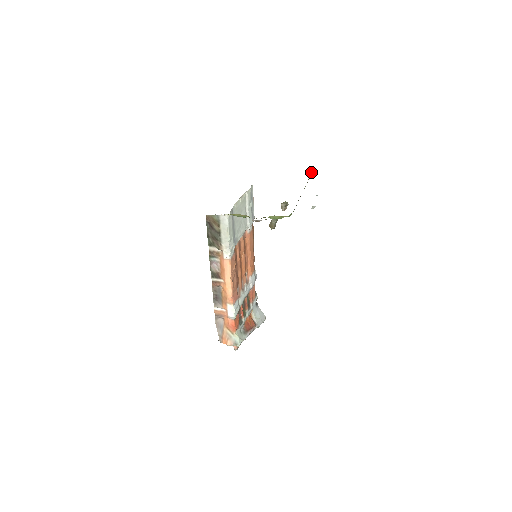
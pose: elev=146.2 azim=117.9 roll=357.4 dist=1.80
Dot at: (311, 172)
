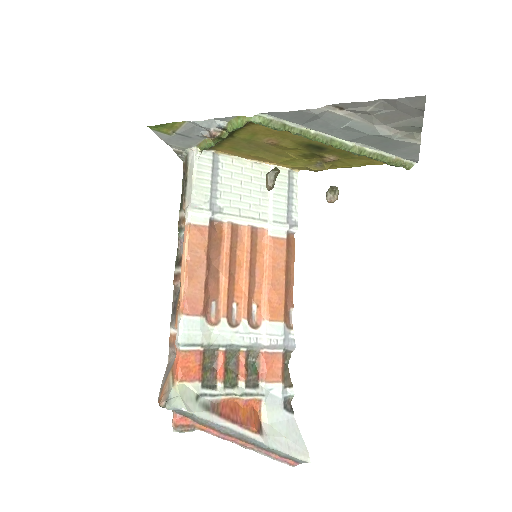
Dot at: (408, 165)
